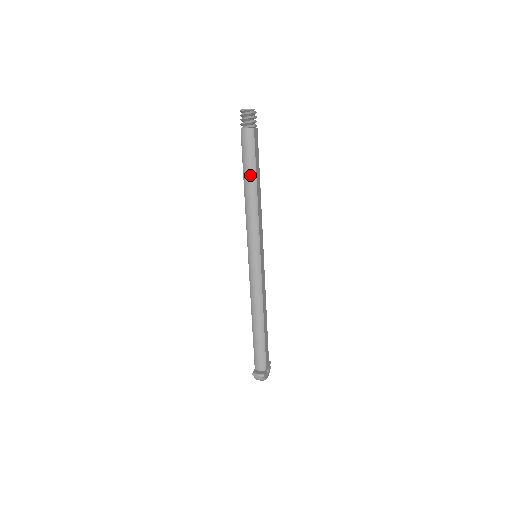
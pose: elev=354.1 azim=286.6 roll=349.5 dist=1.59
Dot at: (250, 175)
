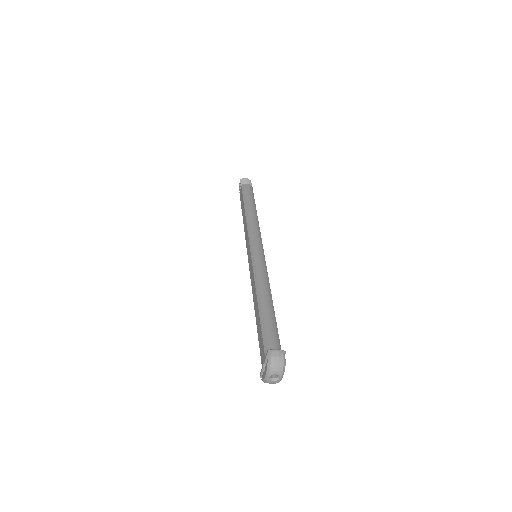
Dot at: (251, 203)
